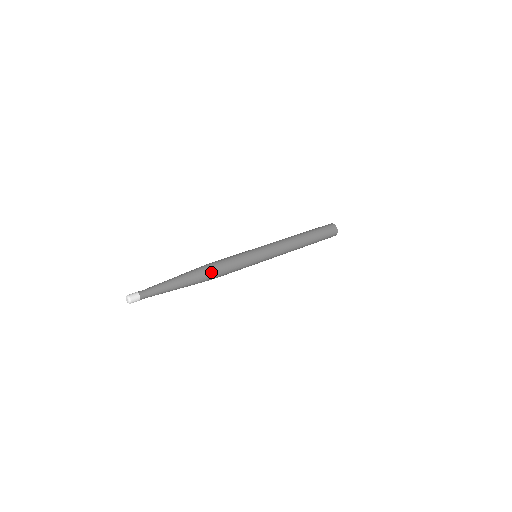
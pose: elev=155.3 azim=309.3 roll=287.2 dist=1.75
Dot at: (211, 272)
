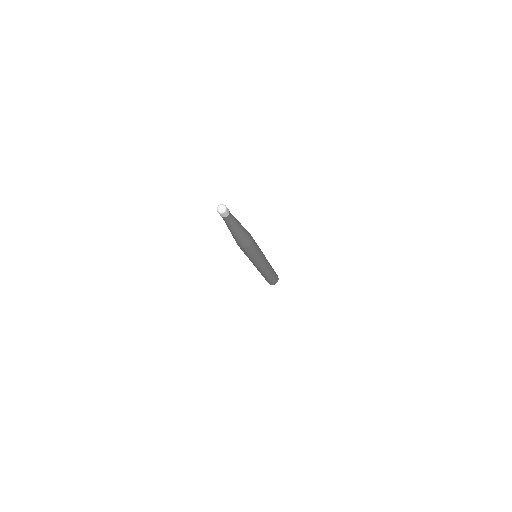
Dot at: occluded
